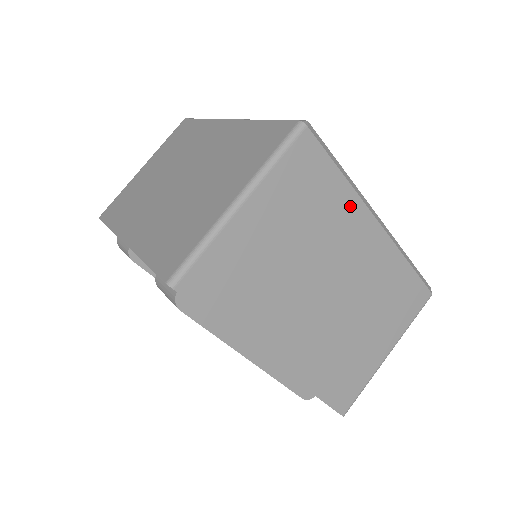
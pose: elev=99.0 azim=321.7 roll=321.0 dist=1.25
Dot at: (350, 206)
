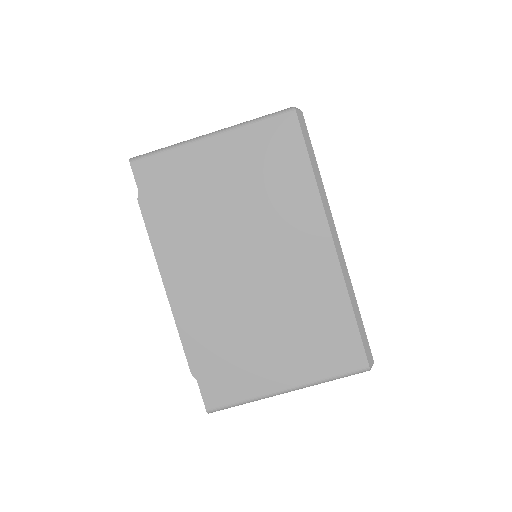
Dot at: (308, 202)
